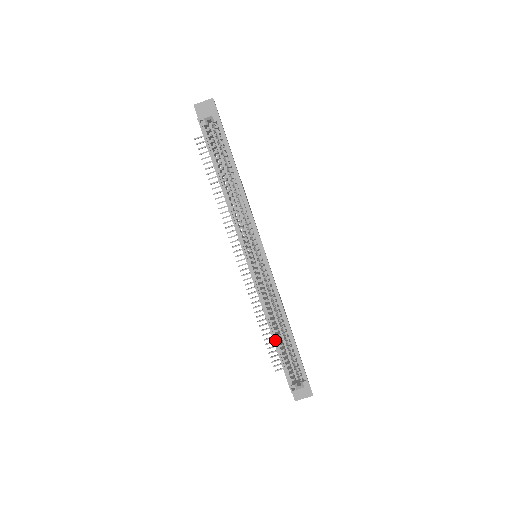
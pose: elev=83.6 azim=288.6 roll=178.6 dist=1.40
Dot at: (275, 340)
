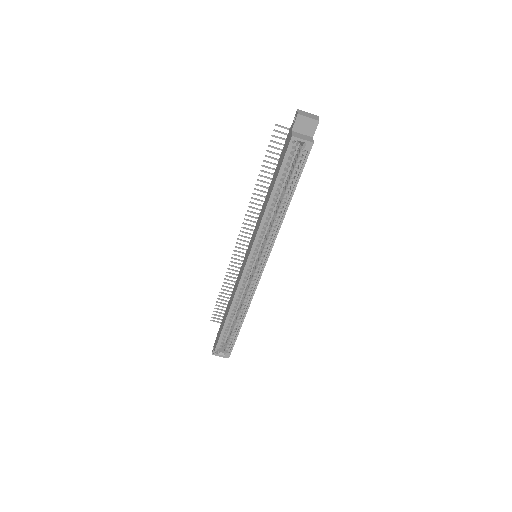
Dot at: (227, 321)
